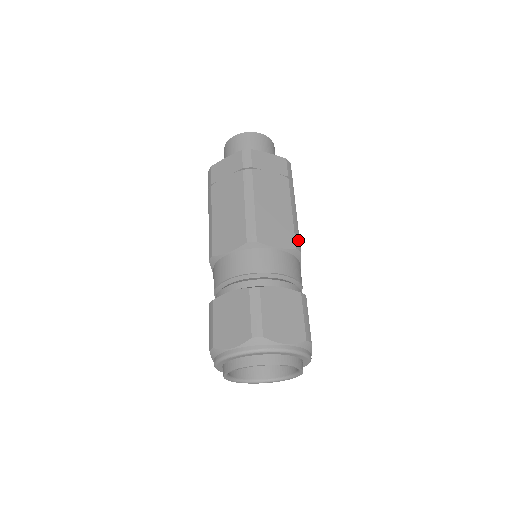
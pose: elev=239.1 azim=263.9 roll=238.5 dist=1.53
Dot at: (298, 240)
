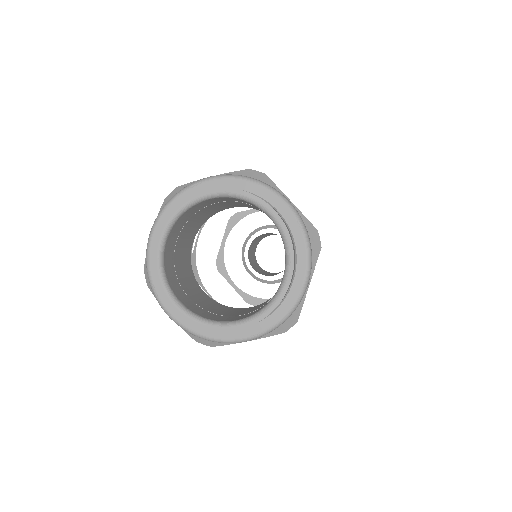
Dot at: occluded
